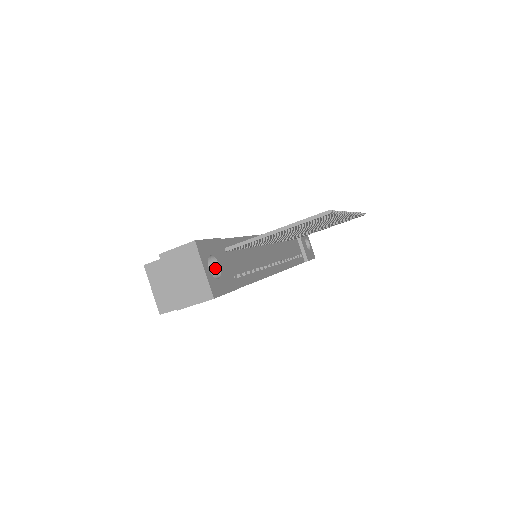
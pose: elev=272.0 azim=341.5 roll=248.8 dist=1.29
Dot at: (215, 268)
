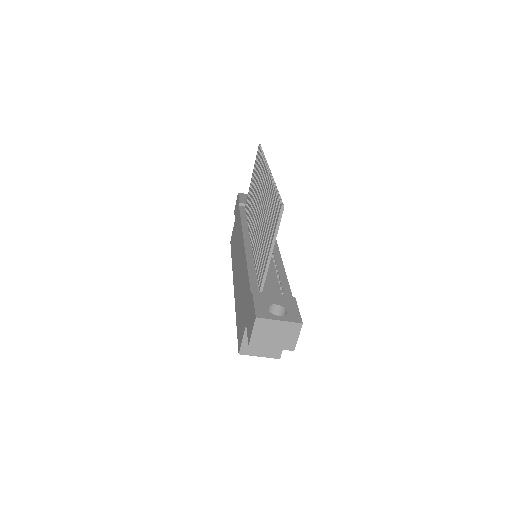
Dot at: (276, 308)
